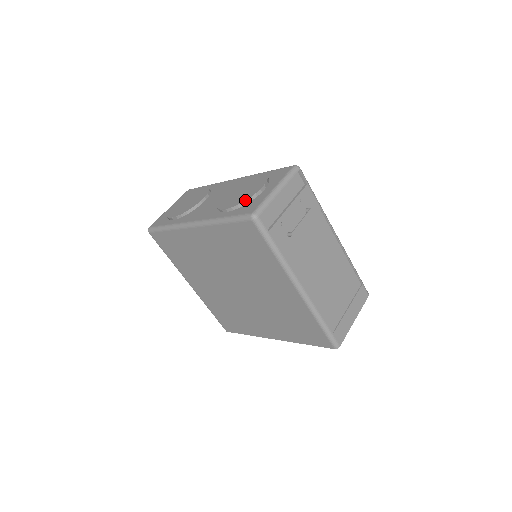
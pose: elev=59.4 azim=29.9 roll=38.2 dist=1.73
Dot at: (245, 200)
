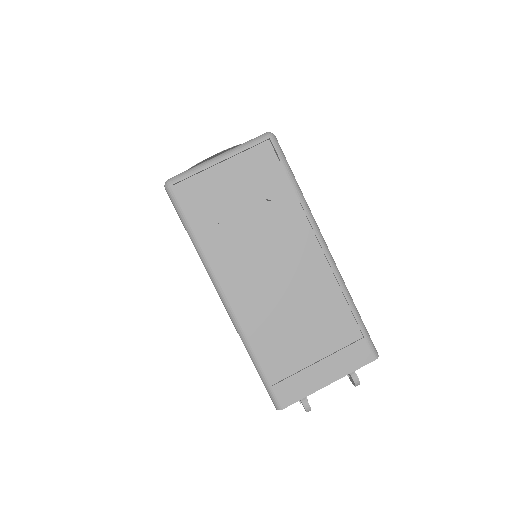
Dot at: occluded
